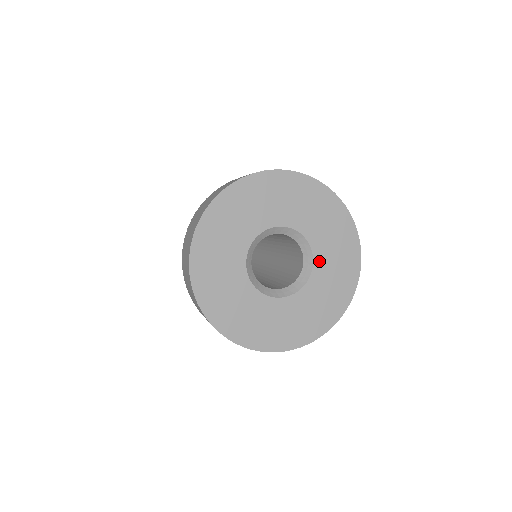
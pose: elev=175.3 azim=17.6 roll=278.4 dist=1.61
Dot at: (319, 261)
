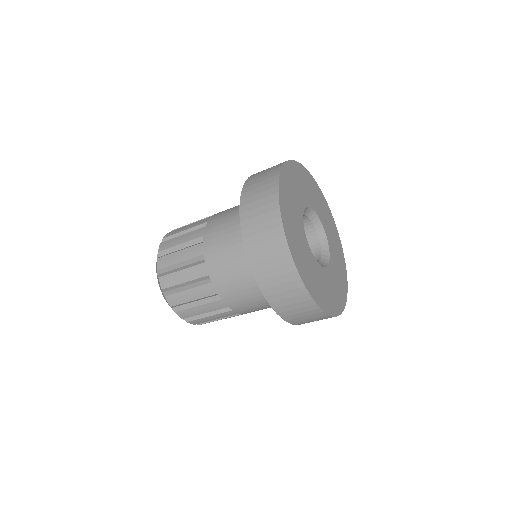
Dot at: (332, 257)
